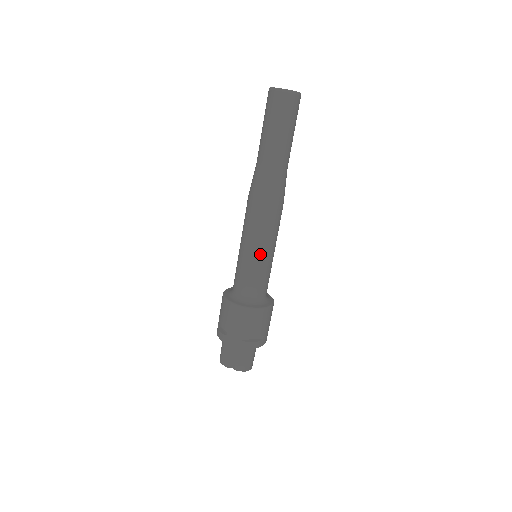
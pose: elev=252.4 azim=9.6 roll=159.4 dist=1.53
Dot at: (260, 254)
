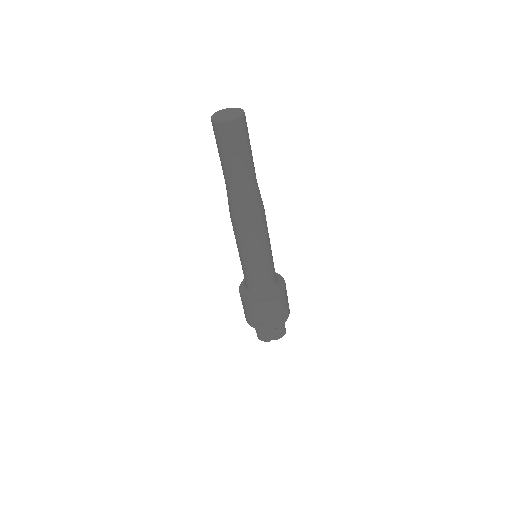
Dot at: (265, 257)
